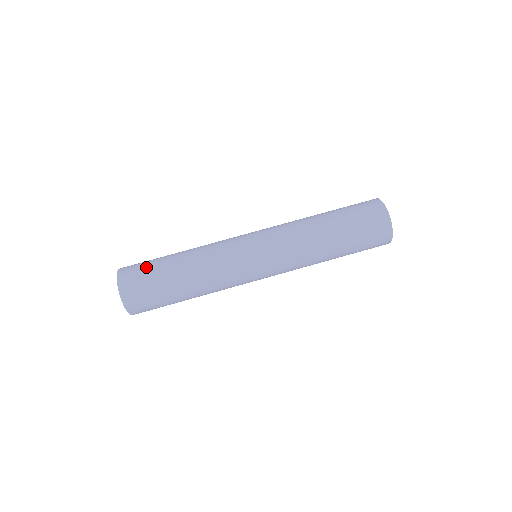
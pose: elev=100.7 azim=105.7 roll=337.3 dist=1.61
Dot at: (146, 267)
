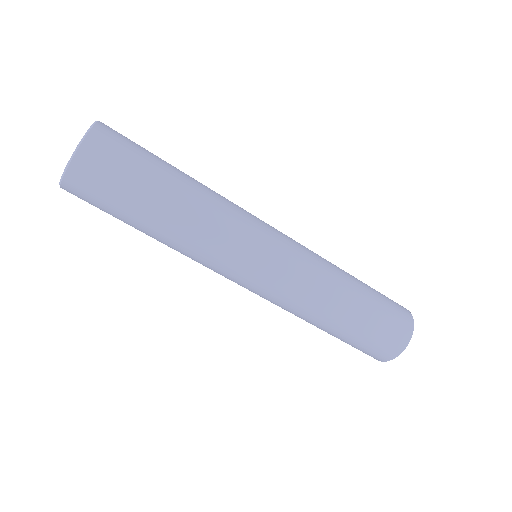
Dot at: (138, 149)
